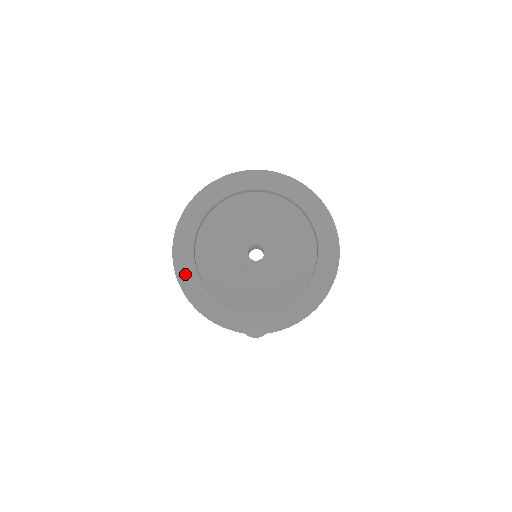
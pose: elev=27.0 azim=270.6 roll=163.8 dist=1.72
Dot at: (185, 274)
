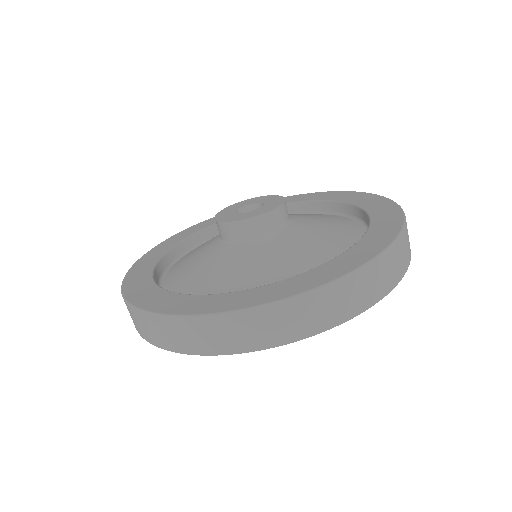
Dot at: occluded
